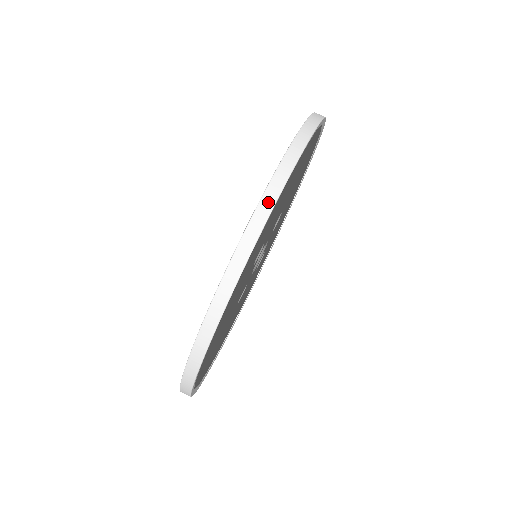
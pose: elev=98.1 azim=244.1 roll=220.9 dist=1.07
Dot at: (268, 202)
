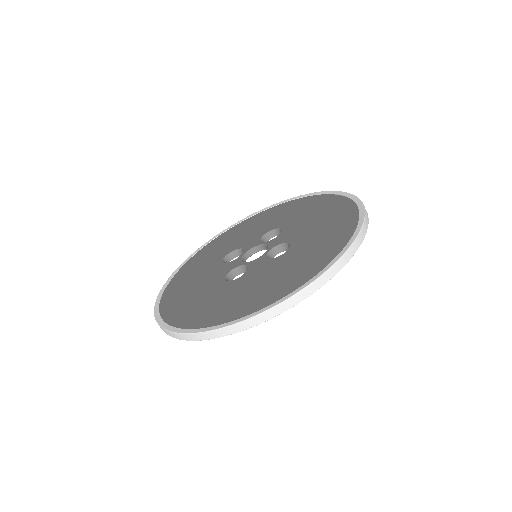
Dot at: (364, 231)
